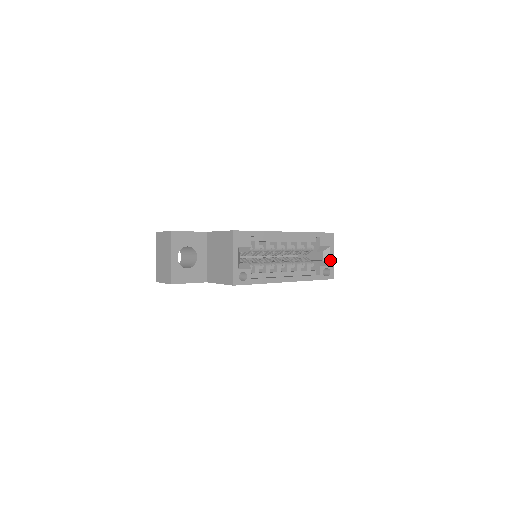
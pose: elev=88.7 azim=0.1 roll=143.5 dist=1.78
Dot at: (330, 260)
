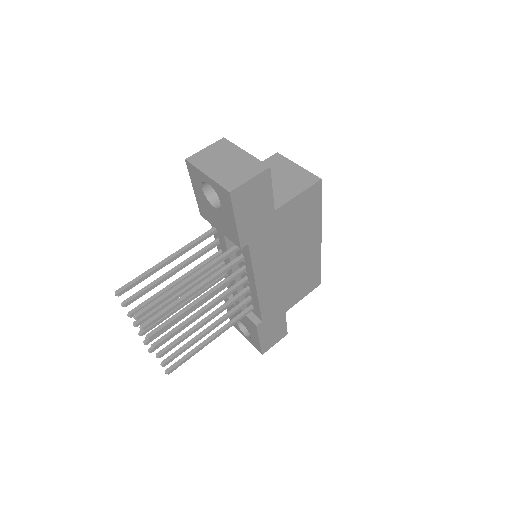
Dot at: occluded
